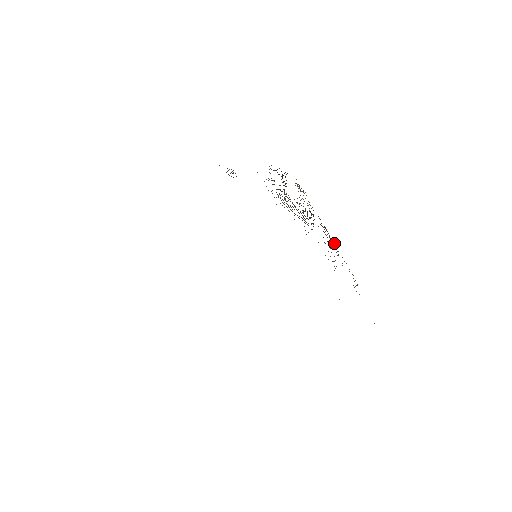
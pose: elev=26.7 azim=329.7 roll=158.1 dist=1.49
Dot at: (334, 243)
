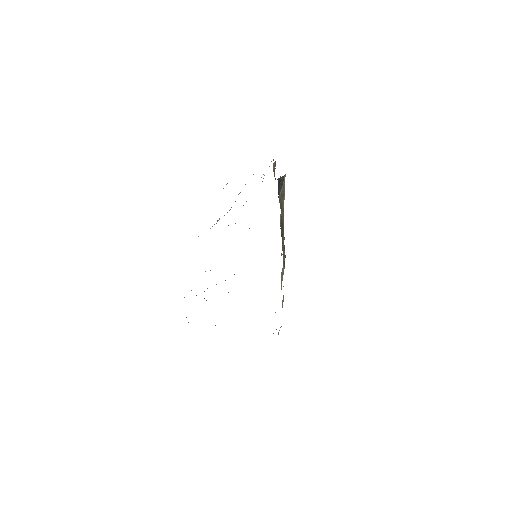
Dot at: (283, 261)
